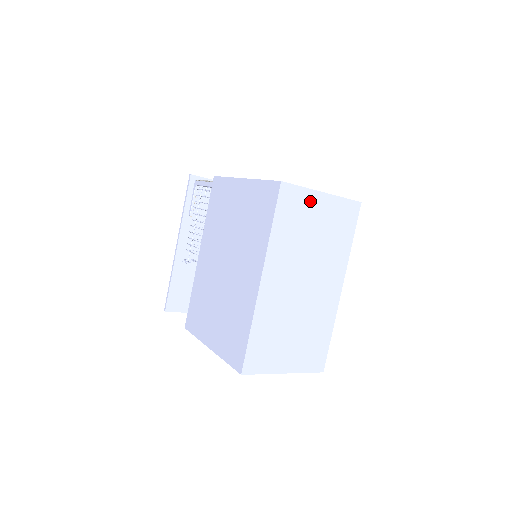
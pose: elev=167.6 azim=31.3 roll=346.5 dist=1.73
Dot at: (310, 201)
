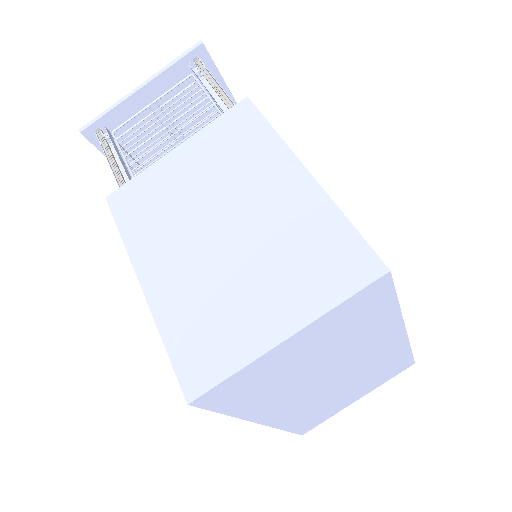
Dot at: (267, 363)
